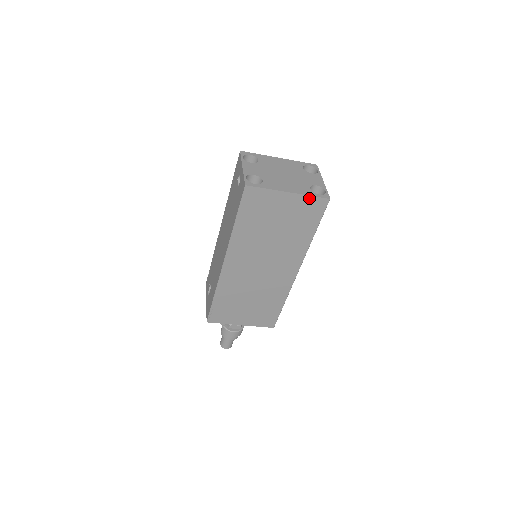
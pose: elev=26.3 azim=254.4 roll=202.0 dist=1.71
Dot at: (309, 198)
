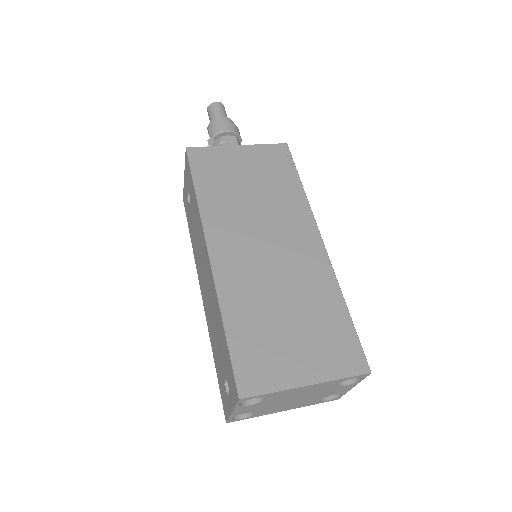
Dot at: occluded
